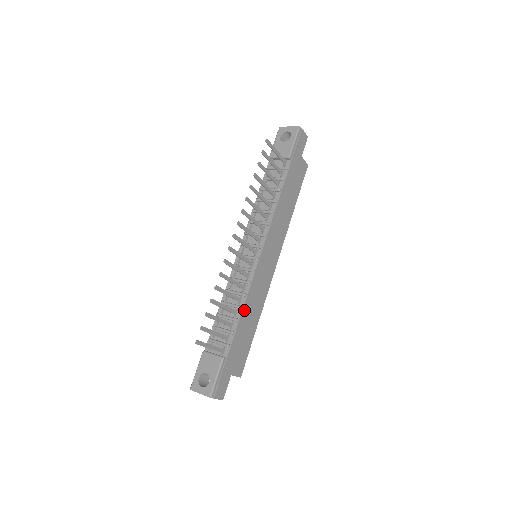
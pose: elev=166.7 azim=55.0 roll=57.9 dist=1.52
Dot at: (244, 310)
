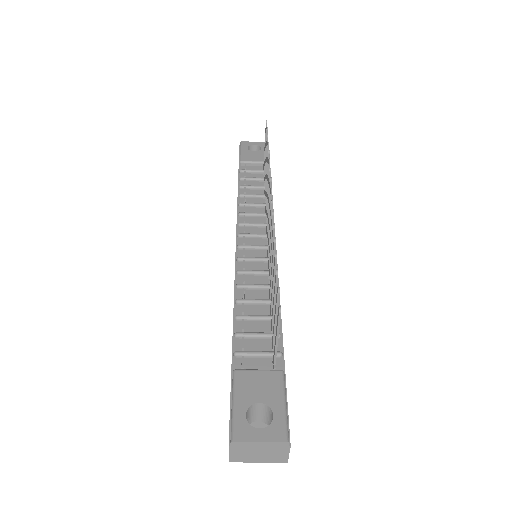
Dot at: occluded
